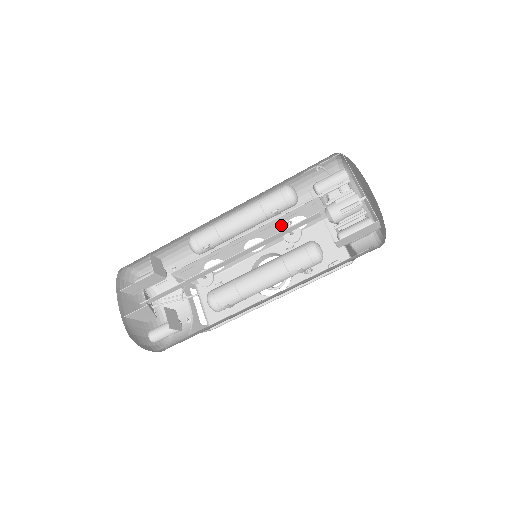
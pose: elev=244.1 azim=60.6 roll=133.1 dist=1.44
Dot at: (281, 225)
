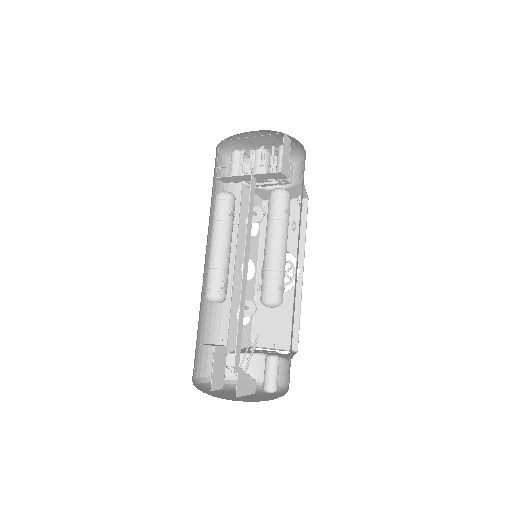
Dot at: (245, 236)
